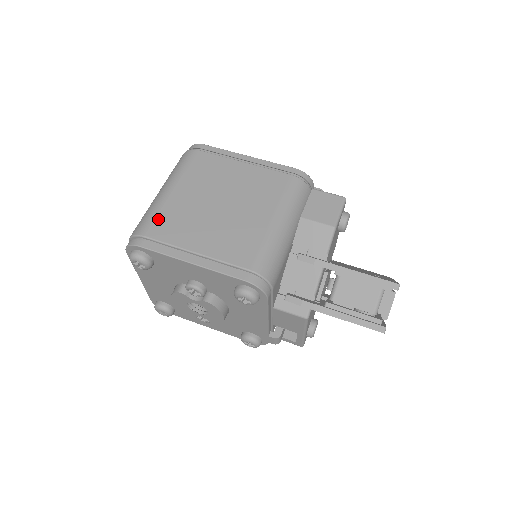
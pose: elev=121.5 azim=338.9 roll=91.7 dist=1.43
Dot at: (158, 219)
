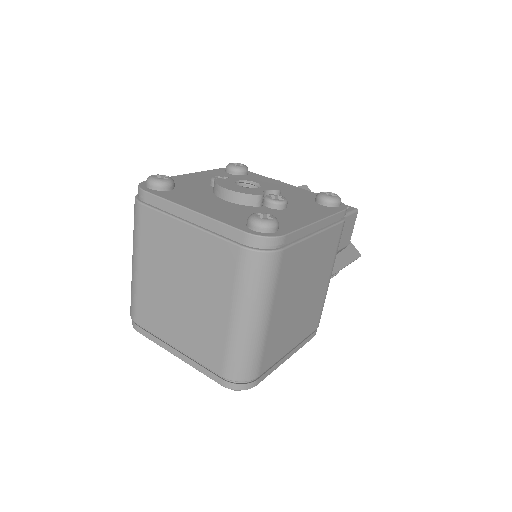
Dot at: (265, 355)
